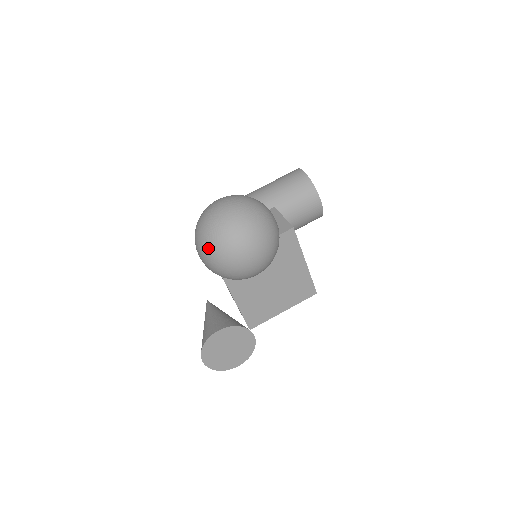
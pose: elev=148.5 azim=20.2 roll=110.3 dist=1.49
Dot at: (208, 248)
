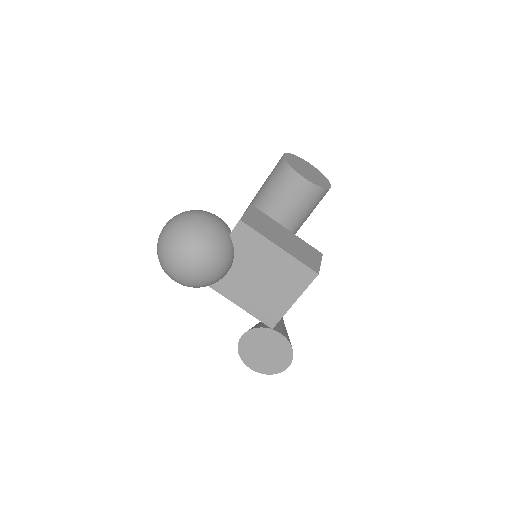
Dot at: (162, 268)
